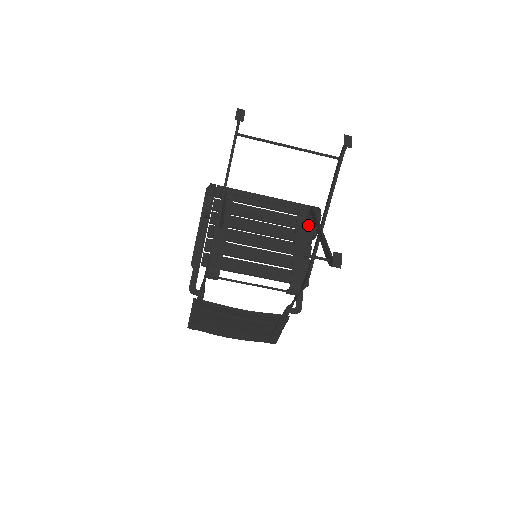
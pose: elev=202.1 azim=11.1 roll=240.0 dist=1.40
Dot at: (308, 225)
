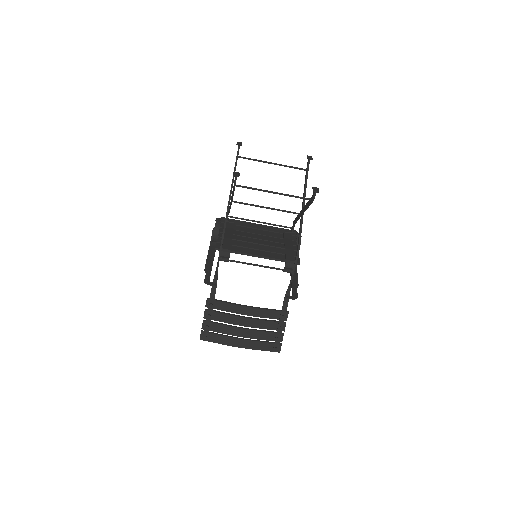
Dot at: (292, 212)
